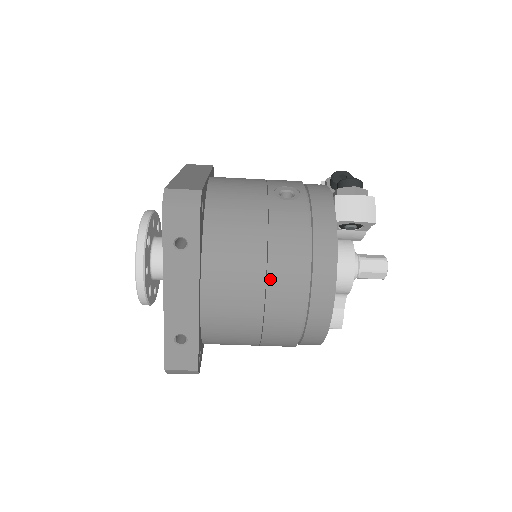
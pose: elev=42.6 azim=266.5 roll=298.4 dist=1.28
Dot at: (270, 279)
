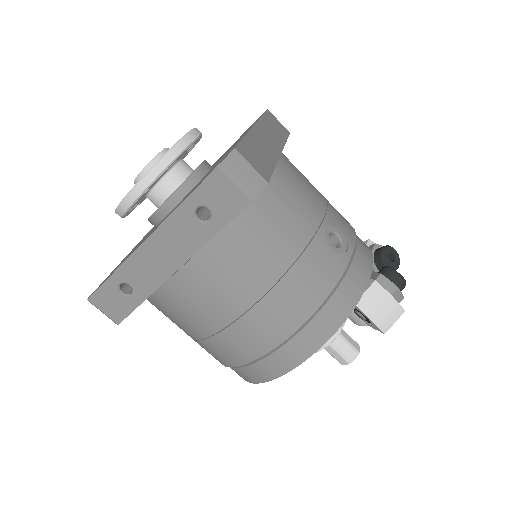
Dot at: (255, 310)
